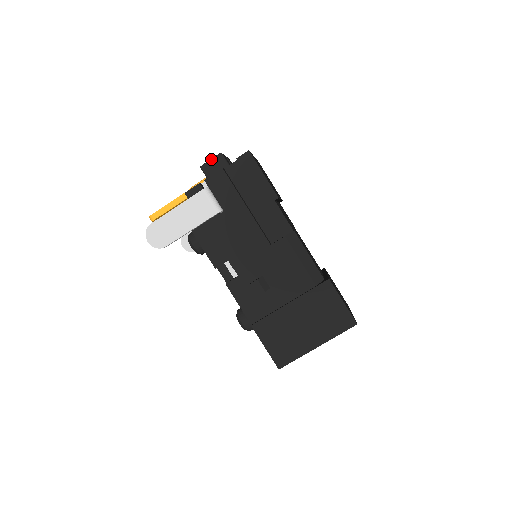
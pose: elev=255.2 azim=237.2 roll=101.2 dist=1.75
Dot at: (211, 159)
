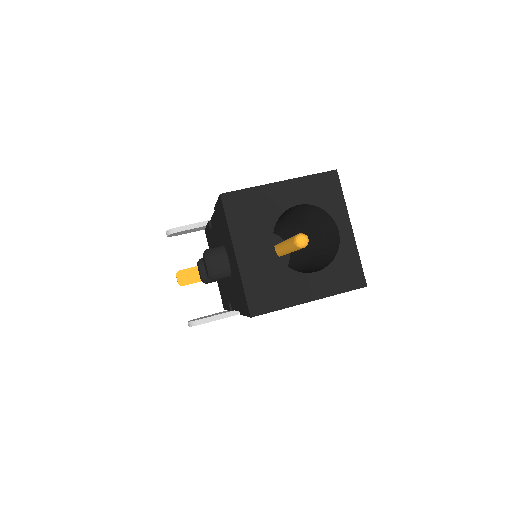
Dot at: occluded
